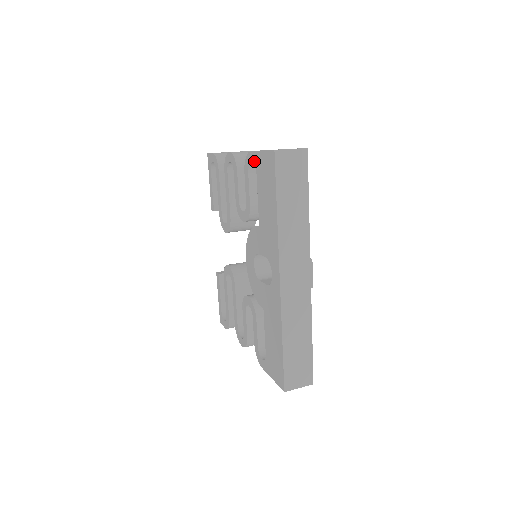
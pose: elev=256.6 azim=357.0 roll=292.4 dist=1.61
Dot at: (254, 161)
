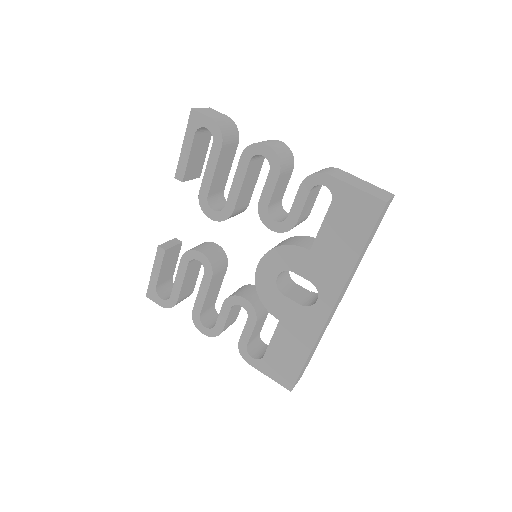
Dot at: (333, 188)
